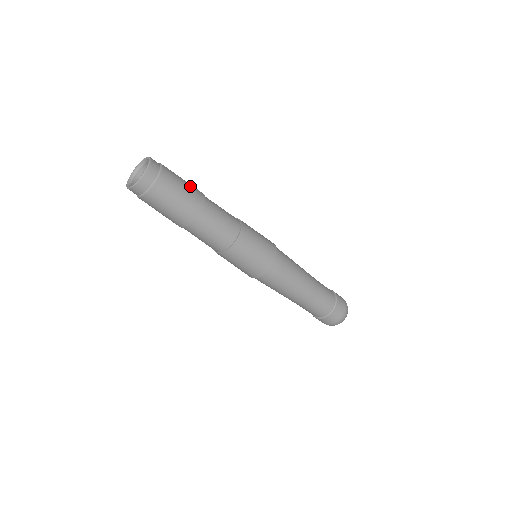
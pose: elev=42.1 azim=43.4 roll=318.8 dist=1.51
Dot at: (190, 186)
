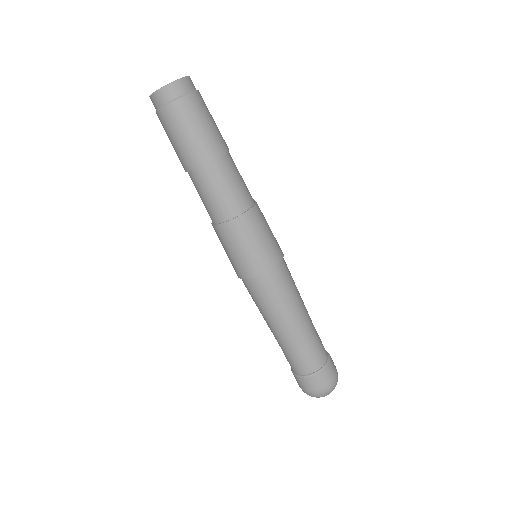
Dot at: occluded
